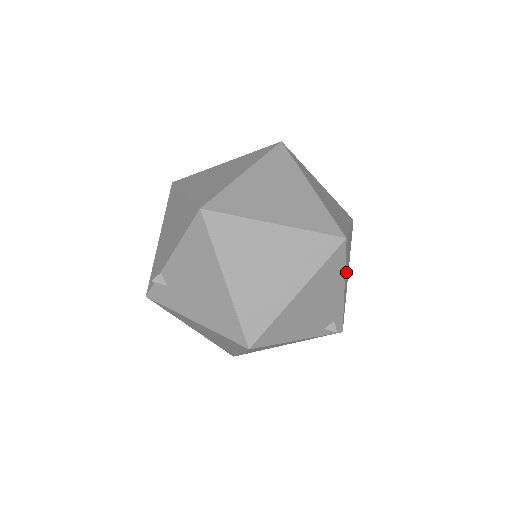
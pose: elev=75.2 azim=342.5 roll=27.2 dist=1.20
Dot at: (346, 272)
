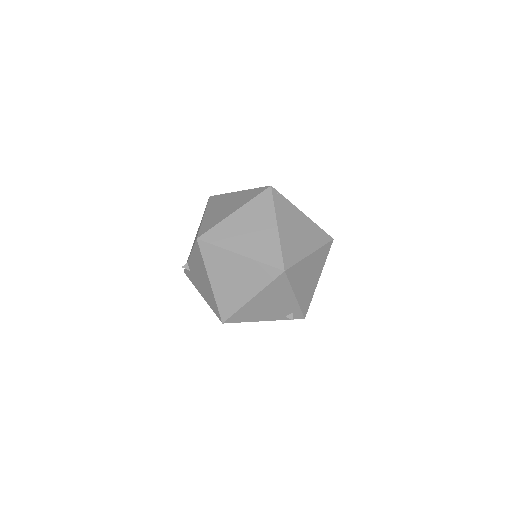
Dot at: (302, 284)
